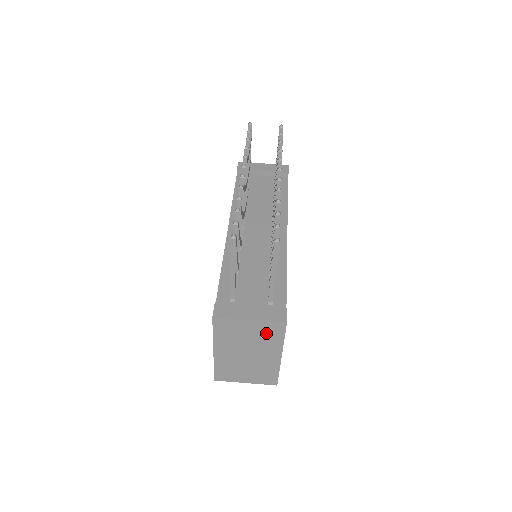
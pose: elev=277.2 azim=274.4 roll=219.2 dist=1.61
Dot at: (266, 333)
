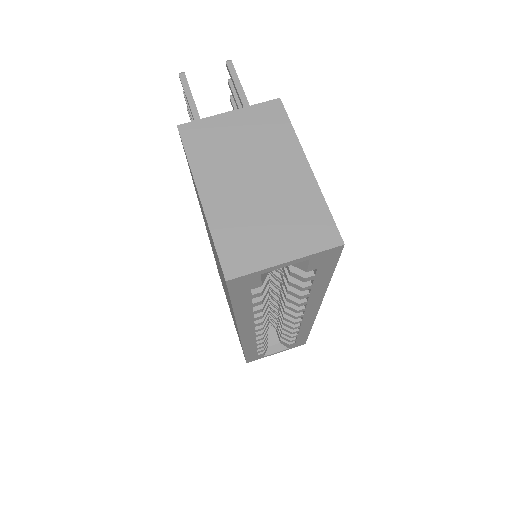
Dot at: (262, 126)
